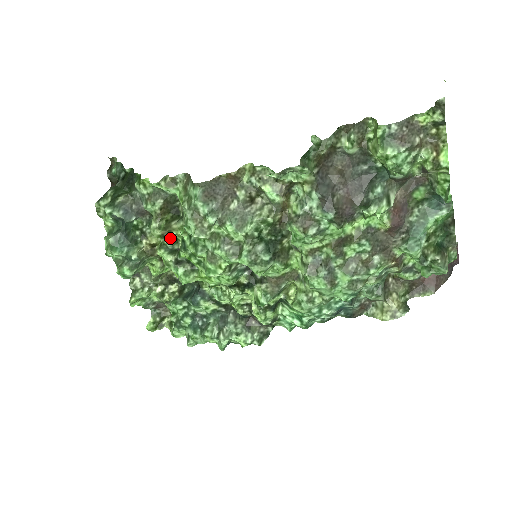
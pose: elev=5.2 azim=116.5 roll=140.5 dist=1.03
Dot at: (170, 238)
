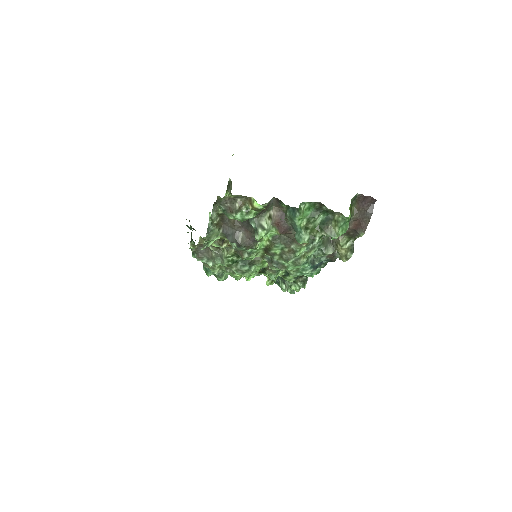
Dot at: occluded
